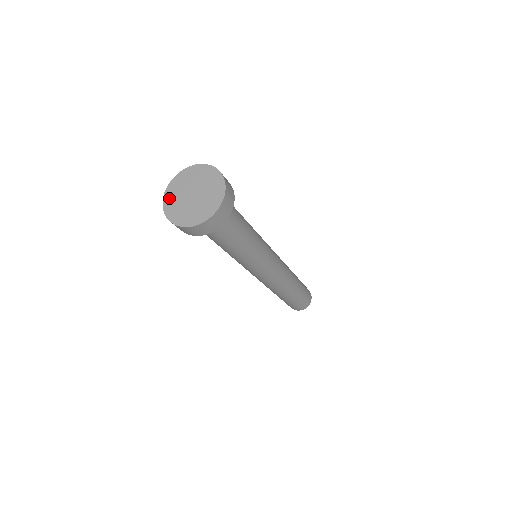
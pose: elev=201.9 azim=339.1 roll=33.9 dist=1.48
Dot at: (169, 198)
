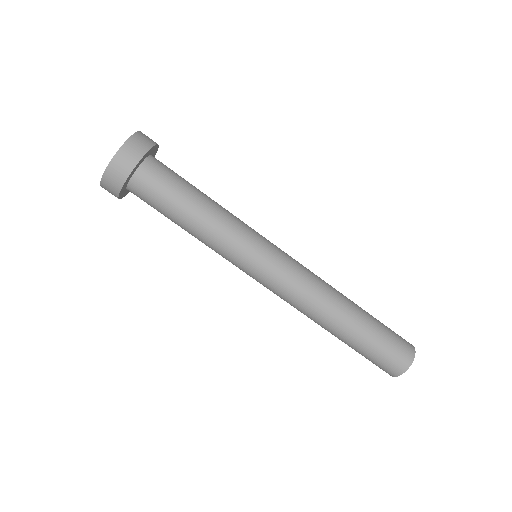
Dot at: occluded
